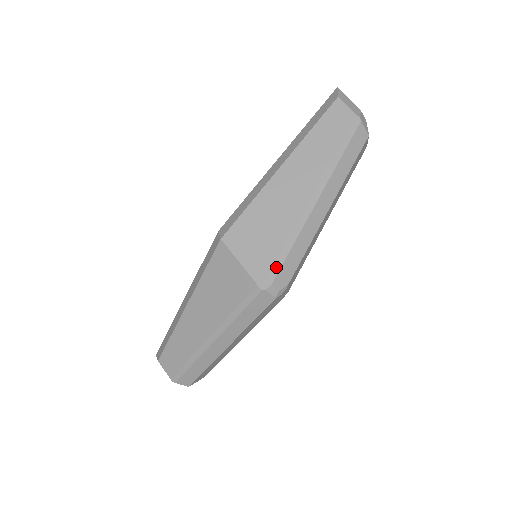
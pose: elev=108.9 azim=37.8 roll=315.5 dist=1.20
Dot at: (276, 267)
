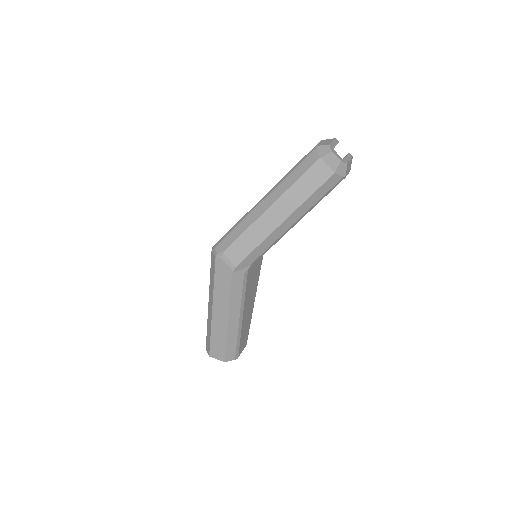
Dot at: (223, 237)
